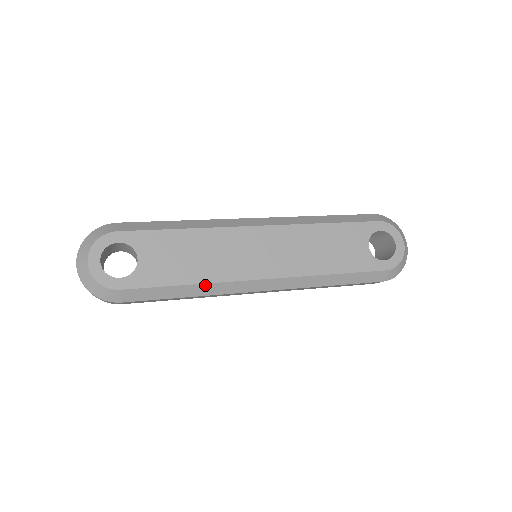
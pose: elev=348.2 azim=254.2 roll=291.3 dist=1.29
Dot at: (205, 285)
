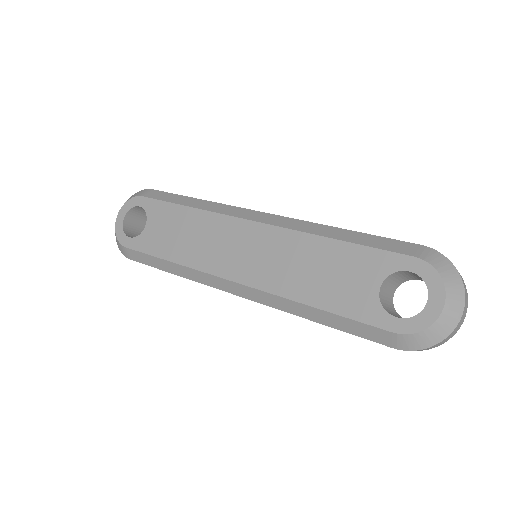
Dot at: (184, 267)
